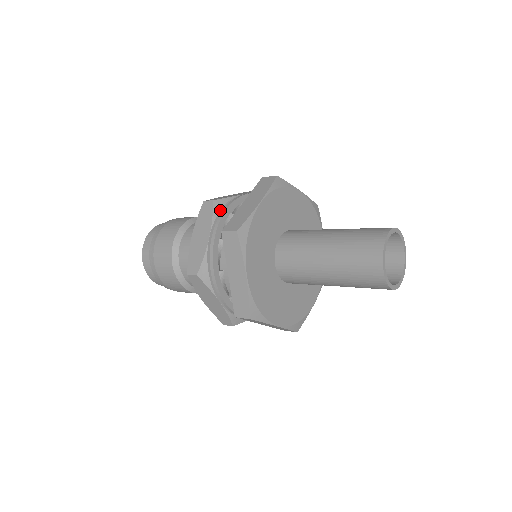
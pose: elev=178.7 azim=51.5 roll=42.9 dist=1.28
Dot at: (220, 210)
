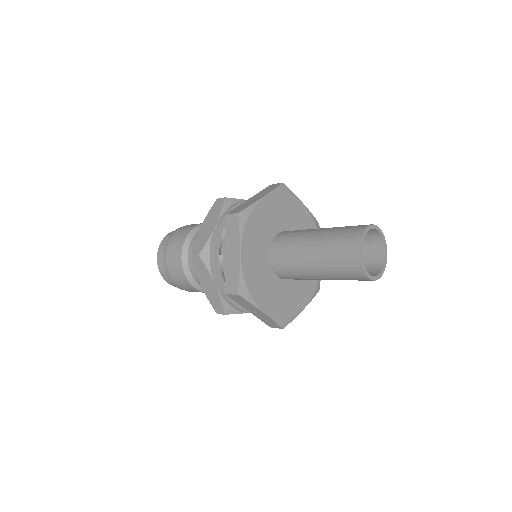
Dot at: (209, 258)
